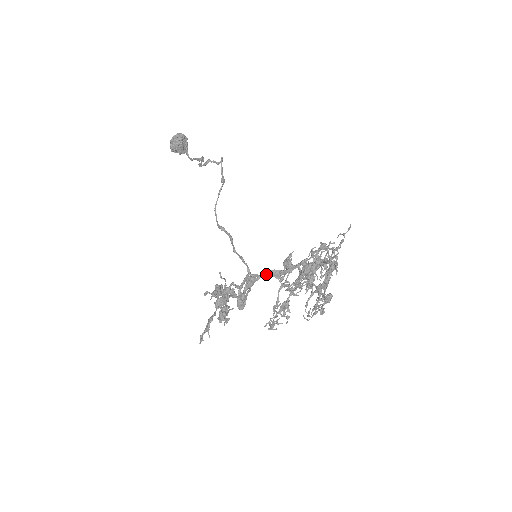
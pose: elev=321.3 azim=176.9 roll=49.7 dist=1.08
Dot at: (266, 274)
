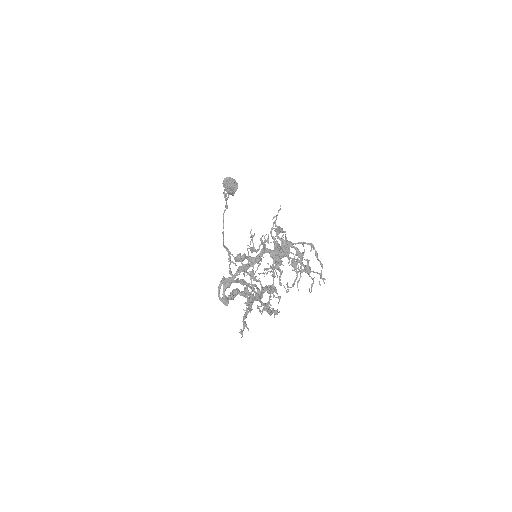
Dot at: (237, 272)
